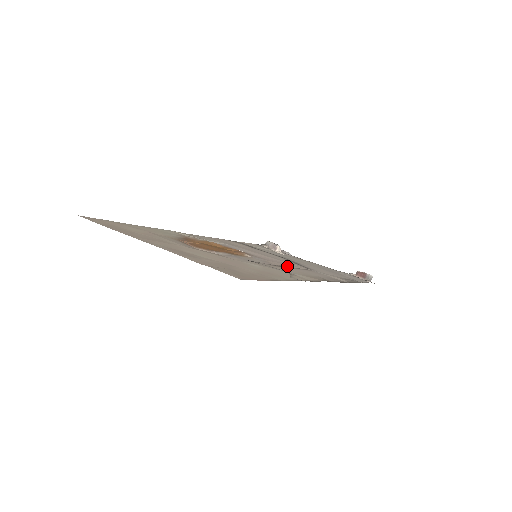
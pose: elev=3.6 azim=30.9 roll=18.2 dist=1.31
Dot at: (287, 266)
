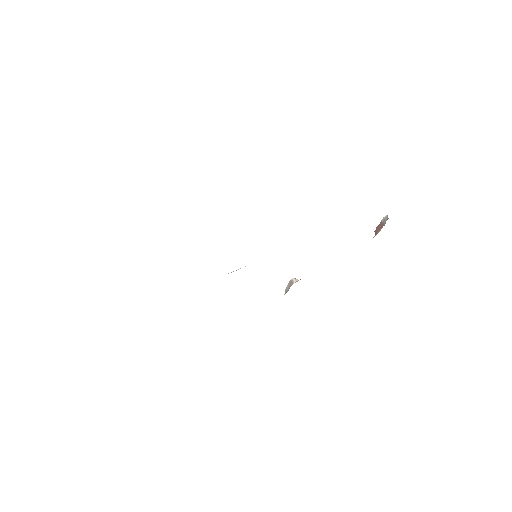
Dot at: occluded
